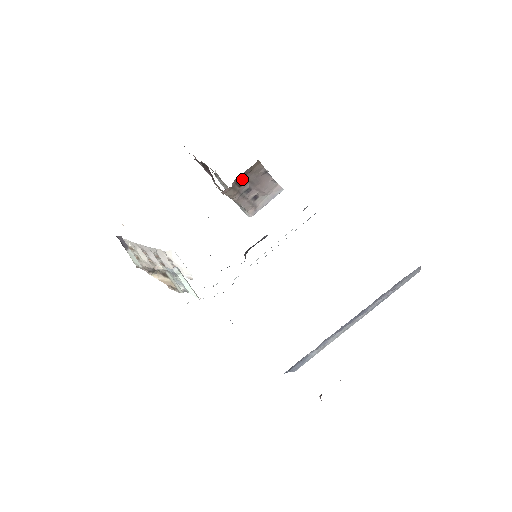
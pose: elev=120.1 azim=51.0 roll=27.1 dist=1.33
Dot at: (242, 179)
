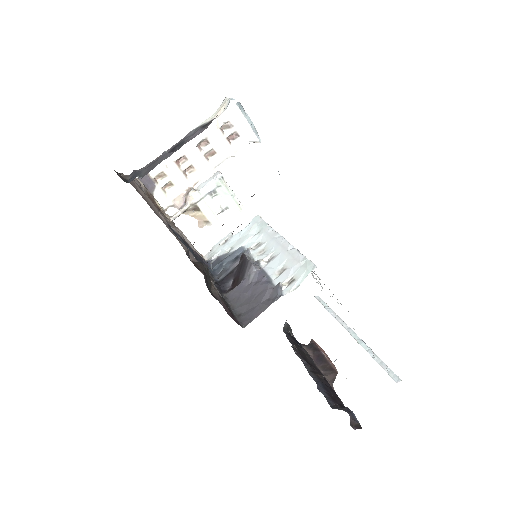
Dot at: occluded
